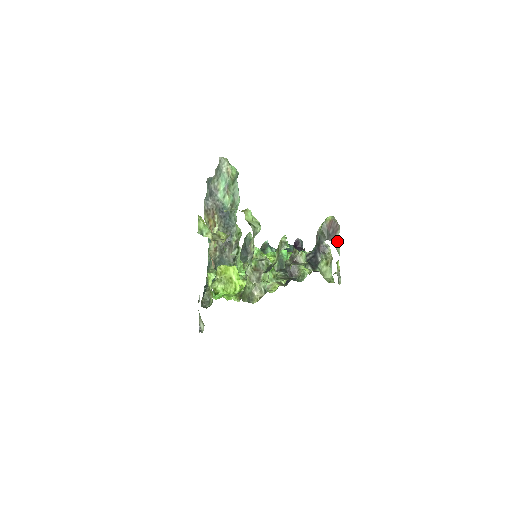
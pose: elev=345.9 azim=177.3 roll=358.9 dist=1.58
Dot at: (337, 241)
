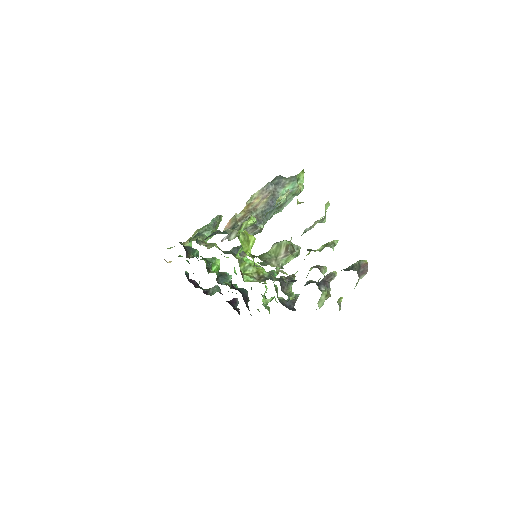
Dot at: occluded
